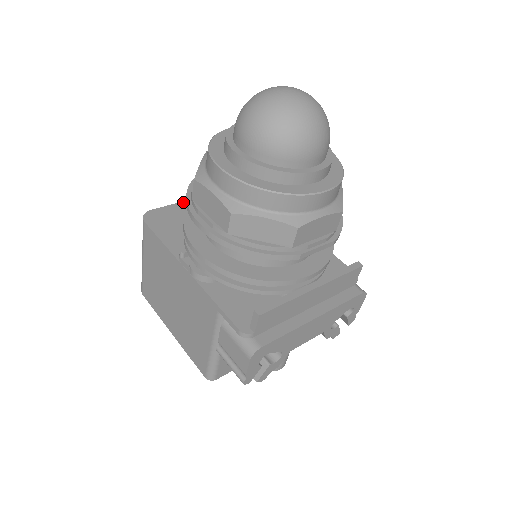
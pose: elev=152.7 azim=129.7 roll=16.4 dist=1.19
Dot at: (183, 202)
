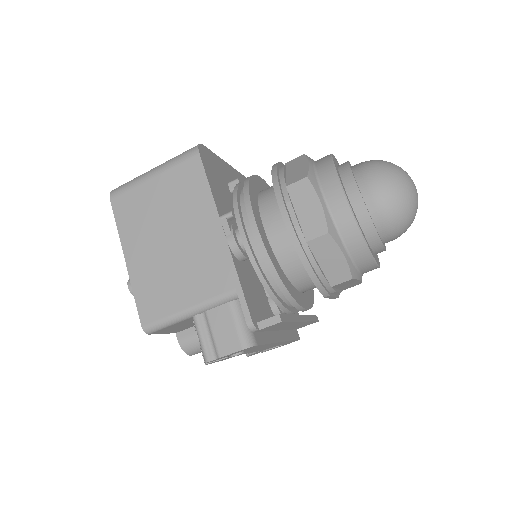
Dot at: (221, 159)
